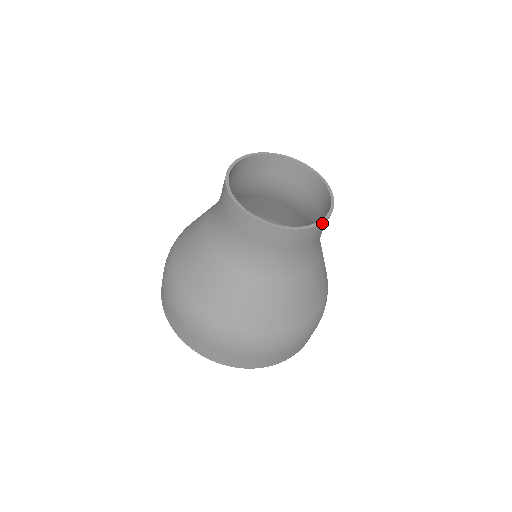
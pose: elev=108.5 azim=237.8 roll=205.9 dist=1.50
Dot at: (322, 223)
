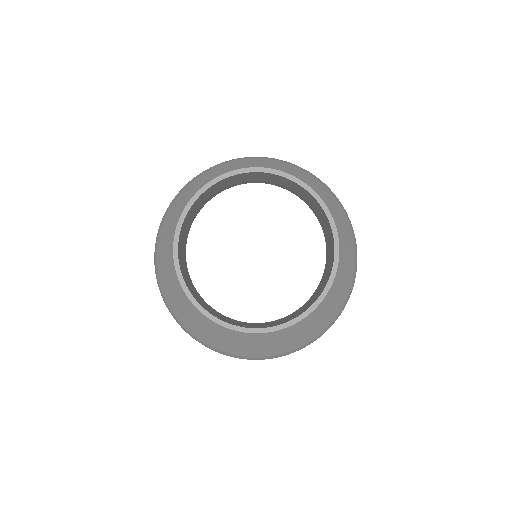
Dot at: (338, 261)
